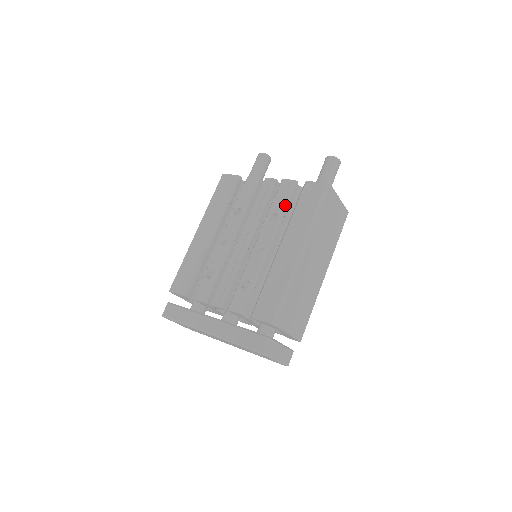
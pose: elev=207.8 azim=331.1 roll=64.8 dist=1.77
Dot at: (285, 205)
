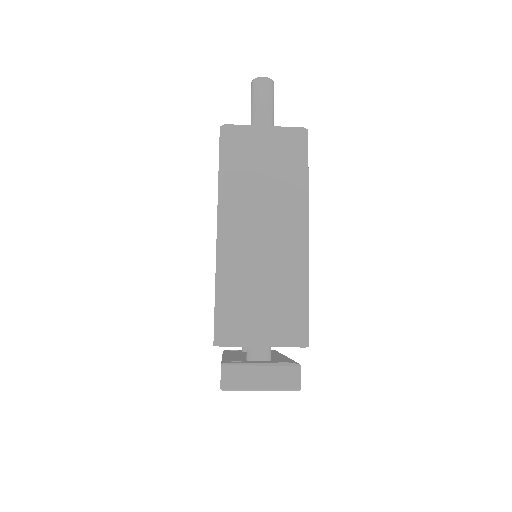
Dot at: occluded
